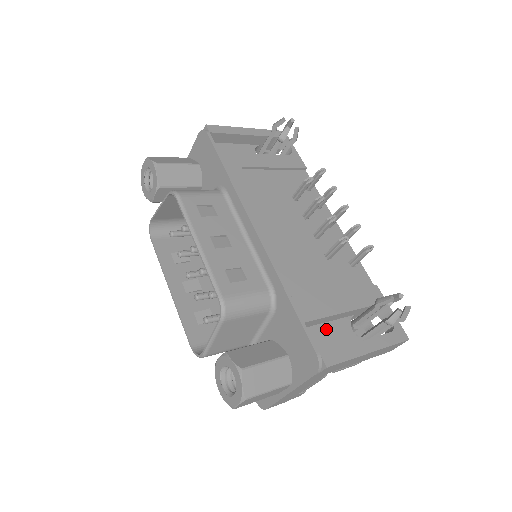
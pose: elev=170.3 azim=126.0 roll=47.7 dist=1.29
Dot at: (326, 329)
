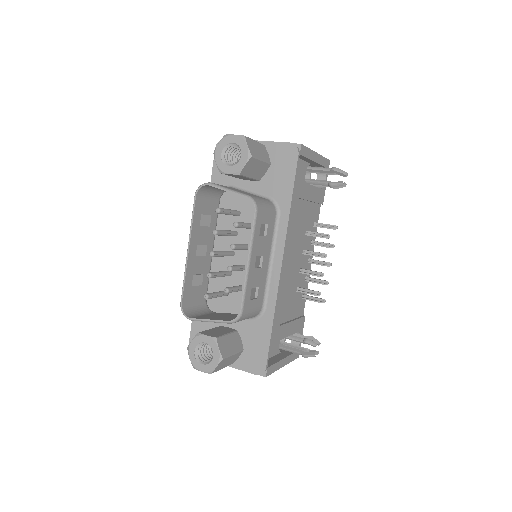
Dot at: occluded
